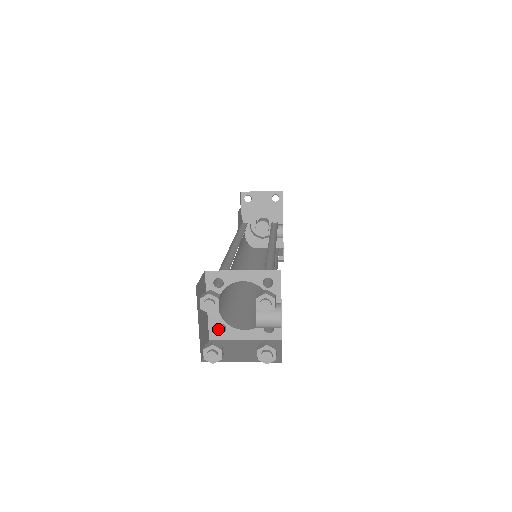
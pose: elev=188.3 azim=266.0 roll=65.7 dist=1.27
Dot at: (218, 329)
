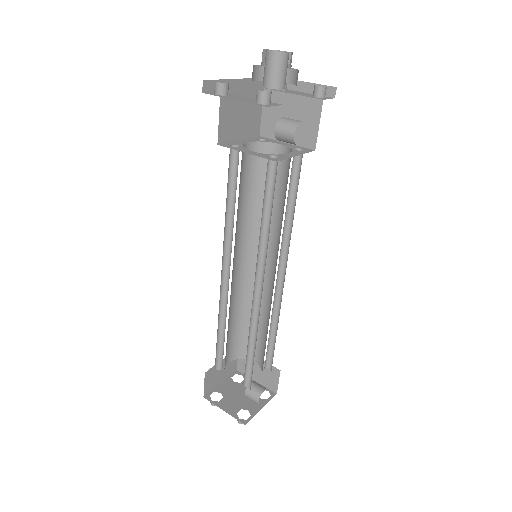
Dot at: occluded
